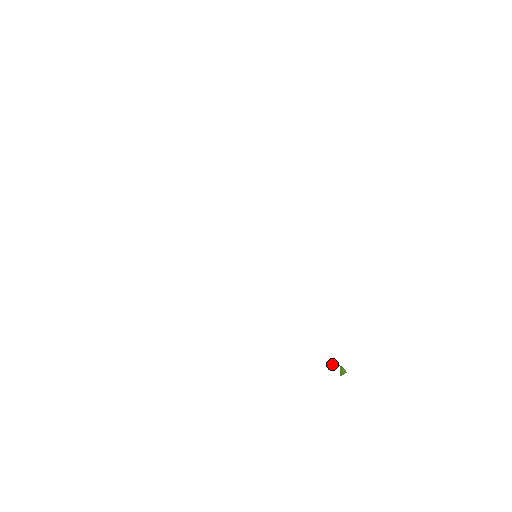
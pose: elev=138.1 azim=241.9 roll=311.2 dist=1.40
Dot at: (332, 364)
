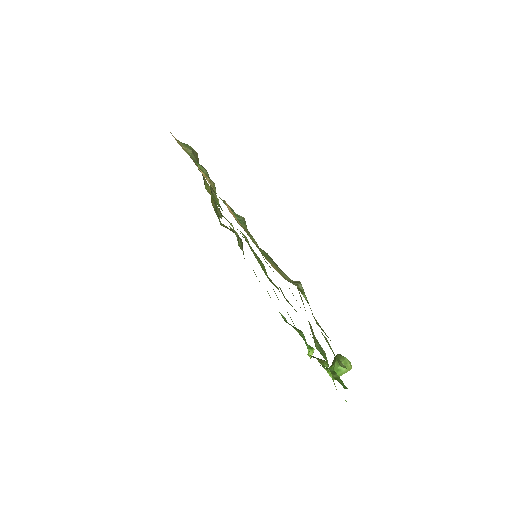
Dot at: (334, 362)
